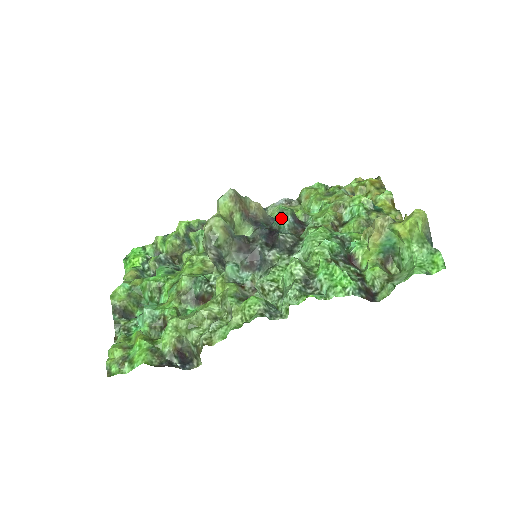
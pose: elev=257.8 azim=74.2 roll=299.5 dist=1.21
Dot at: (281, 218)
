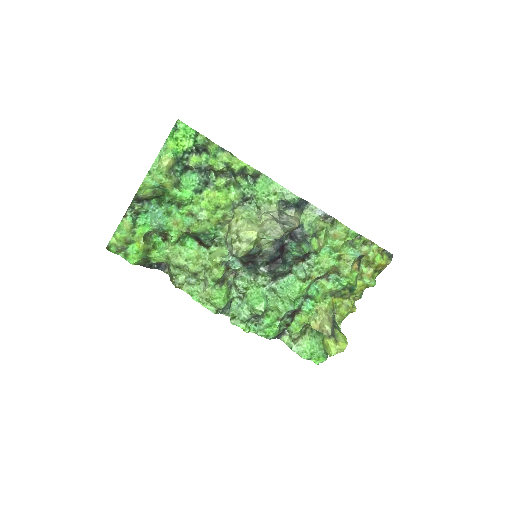
Dot at: (296, 252)
